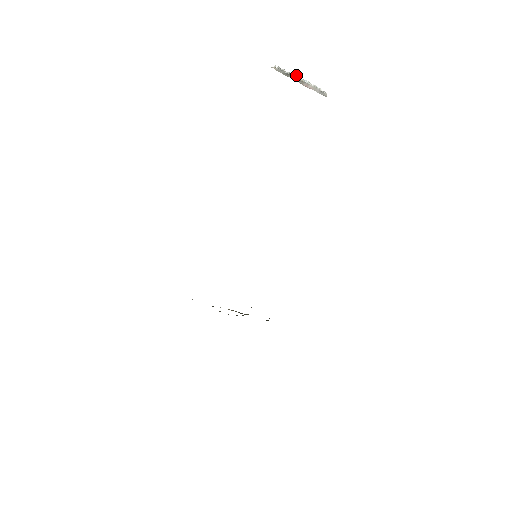
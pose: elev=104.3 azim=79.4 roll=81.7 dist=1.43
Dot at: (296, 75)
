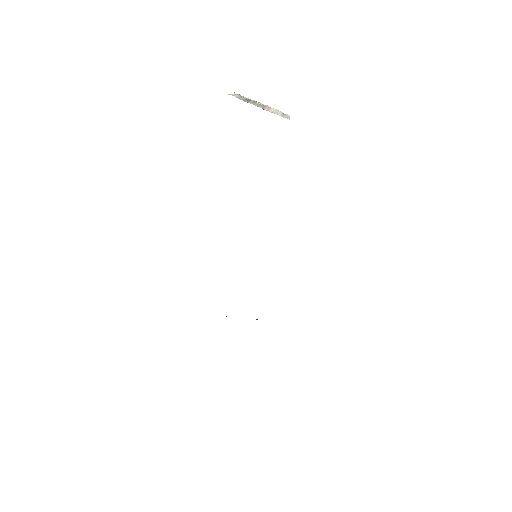
Dot at: (256, 101)
